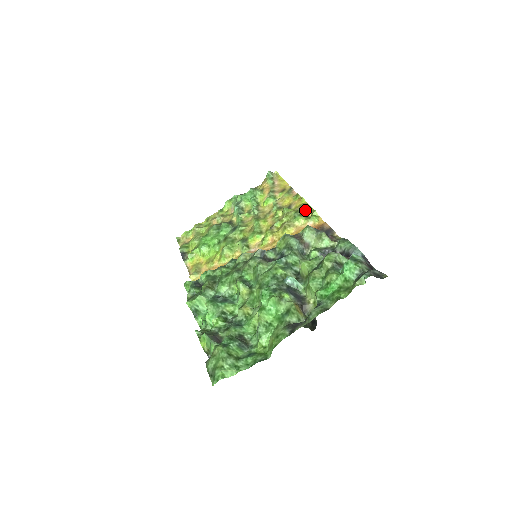
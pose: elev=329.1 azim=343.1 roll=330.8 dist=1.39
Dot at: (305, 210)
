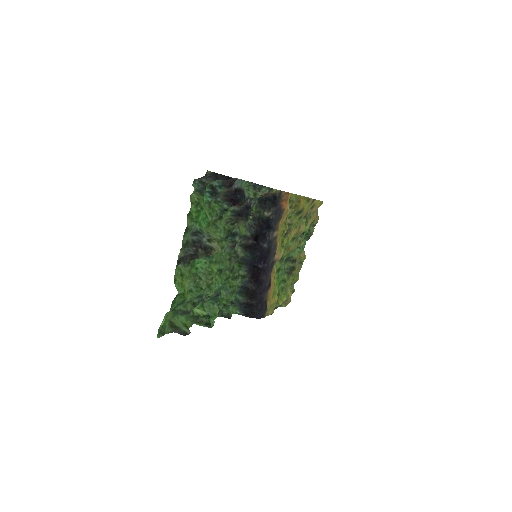
Dot at: occluded
